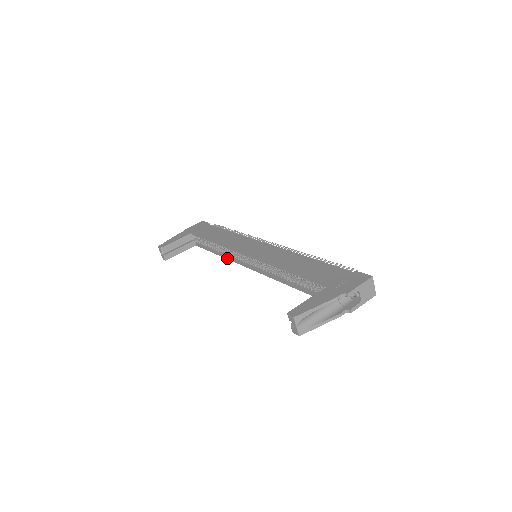
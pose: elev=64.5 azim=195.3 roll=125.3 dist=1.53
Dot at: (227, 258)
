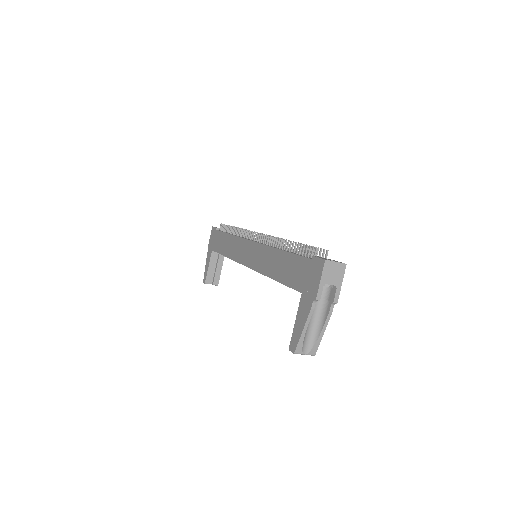
Dot at: occluded
